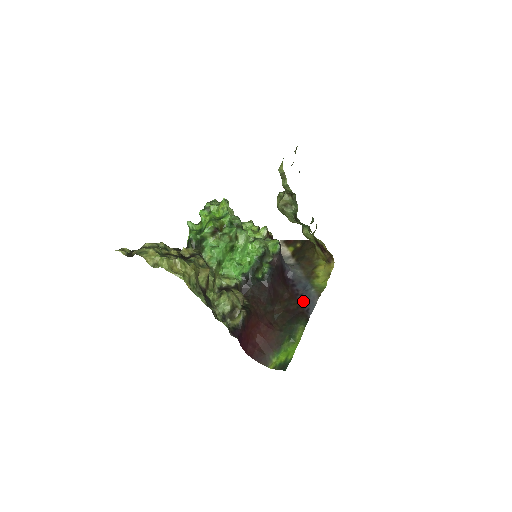
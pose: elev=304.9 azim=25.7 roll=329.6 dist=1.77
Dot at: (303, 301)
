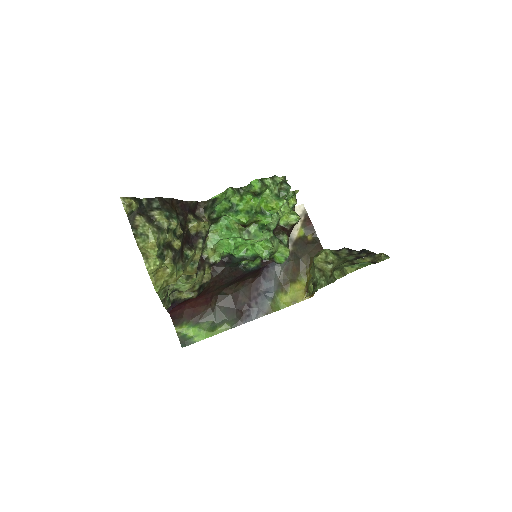
Dot at: (253, 303)
